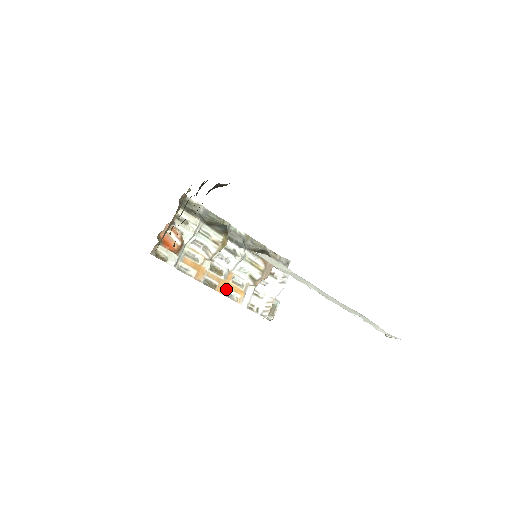
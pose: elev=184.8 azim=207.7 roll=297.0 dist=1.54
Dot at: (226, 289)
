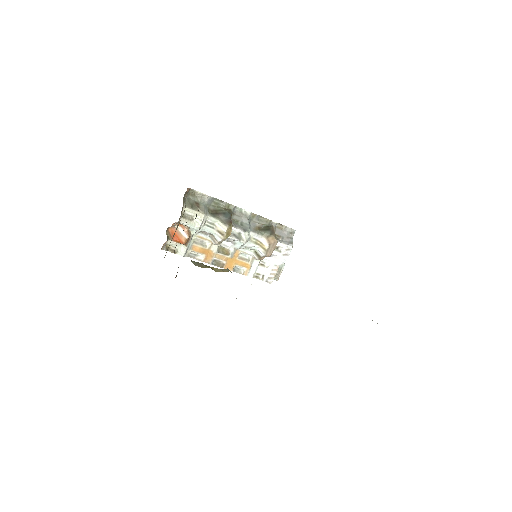
Dot at: (233, 265)
